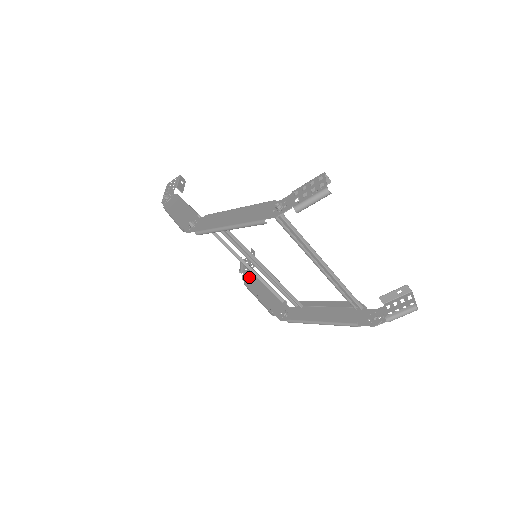
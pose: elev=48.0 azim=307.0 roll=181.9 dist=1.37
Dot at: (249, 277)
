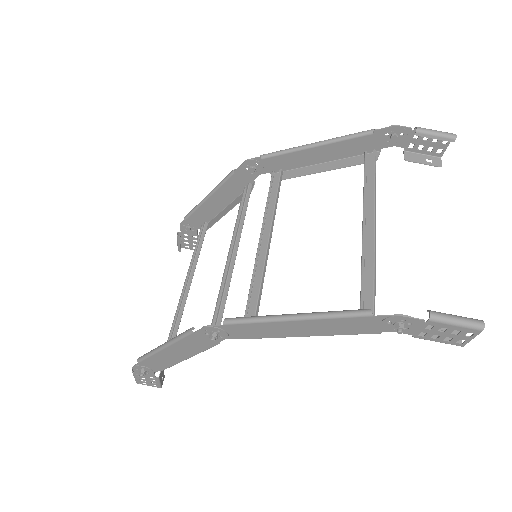
Dot at: (148, 367)
